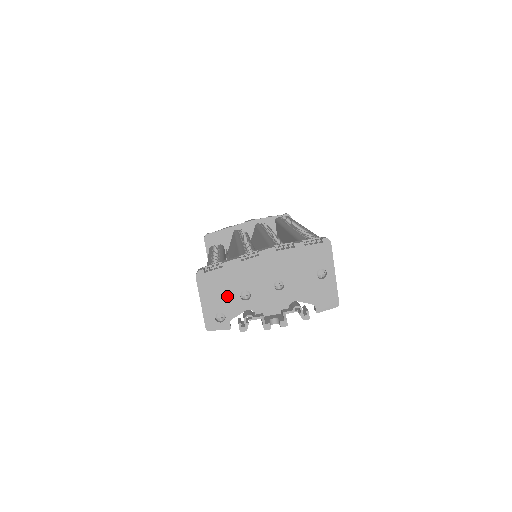
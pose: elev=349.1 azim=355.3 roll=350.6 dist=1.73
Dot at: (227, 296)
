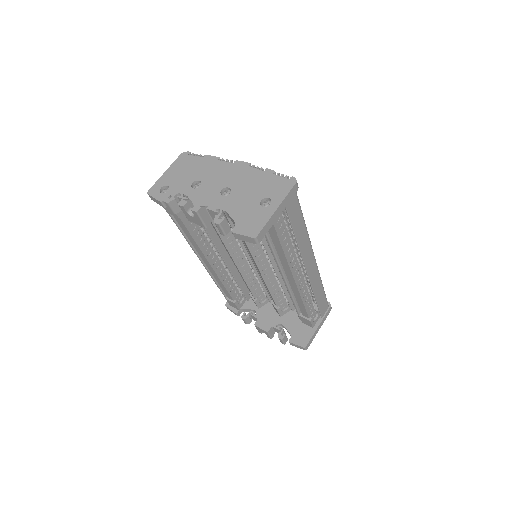
Dot at: (185, 178)
